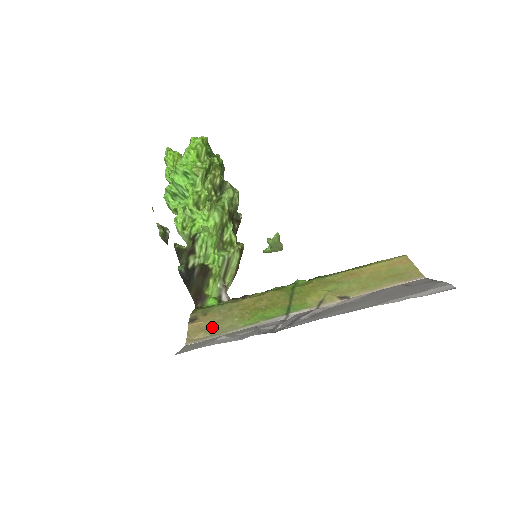
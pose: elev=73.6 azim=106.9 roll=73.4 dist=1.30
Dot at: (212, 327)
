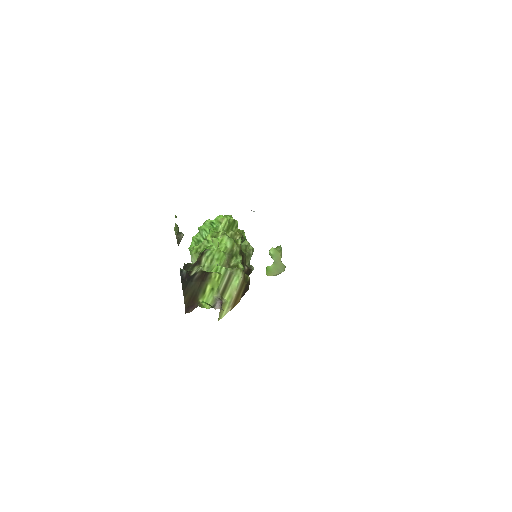
Dot at: occluded
